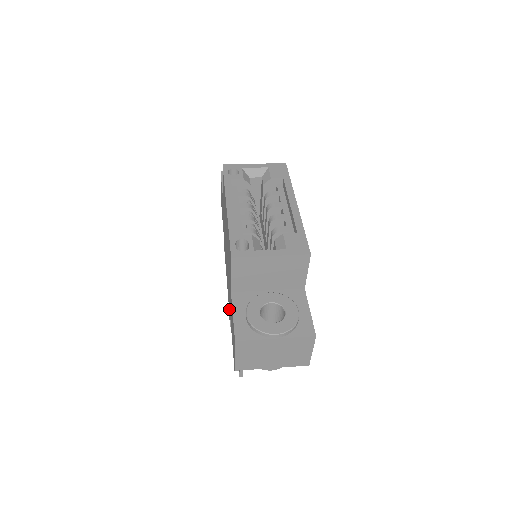
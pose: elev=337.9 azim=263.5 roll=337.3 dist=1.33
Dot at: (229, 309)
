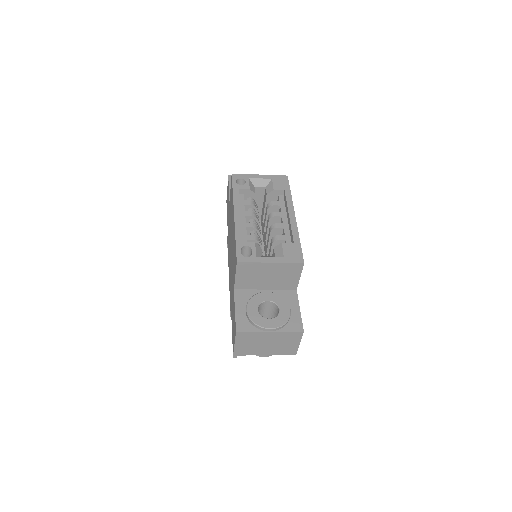
Dot at: (230, 301)
